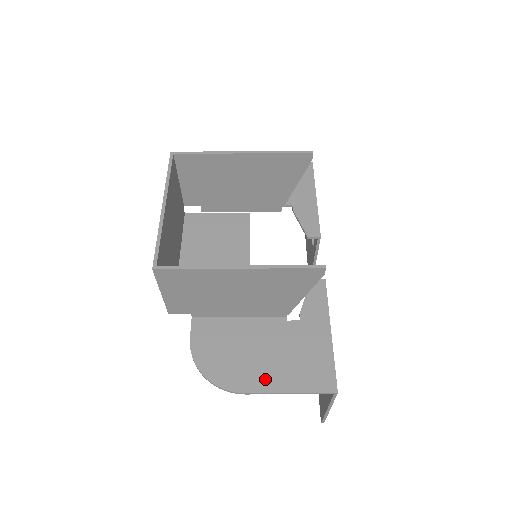
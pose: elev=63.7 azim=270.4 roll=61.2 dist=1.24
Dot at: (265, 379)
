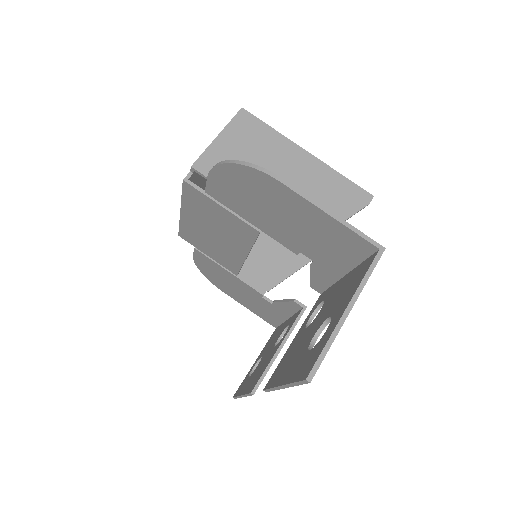
Dot at: (300, 202)
